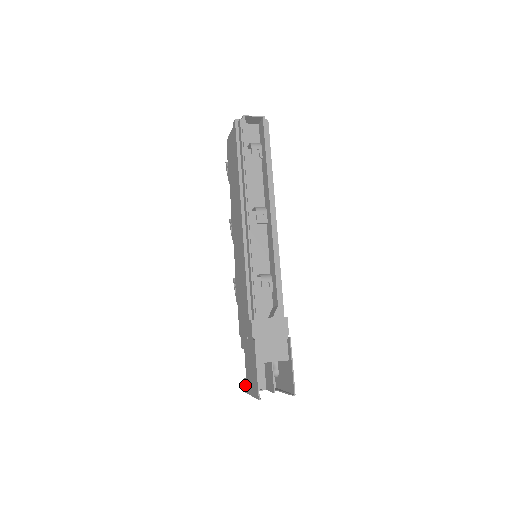
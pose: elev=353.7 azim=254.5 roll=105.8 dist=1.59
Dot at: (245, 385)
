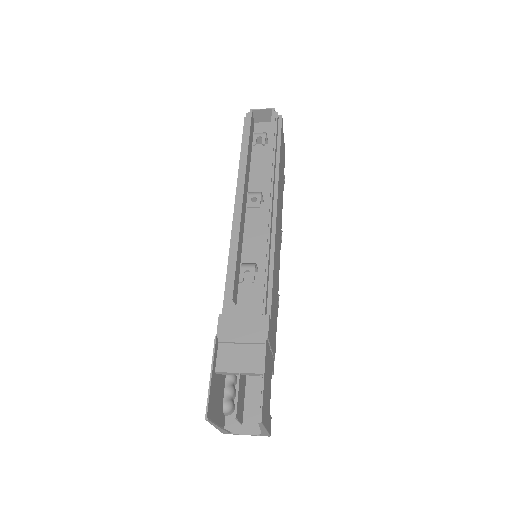
Dot at: (221, 420)
